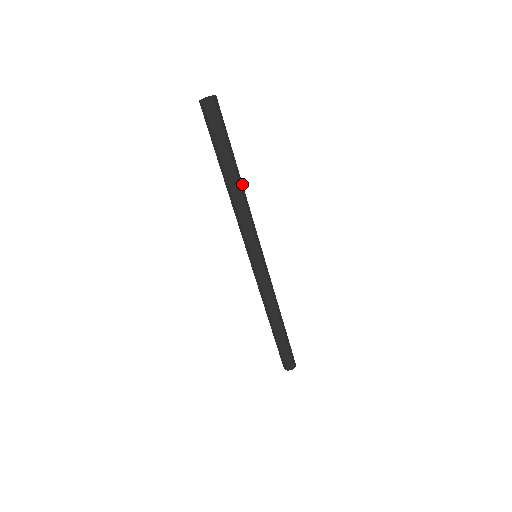
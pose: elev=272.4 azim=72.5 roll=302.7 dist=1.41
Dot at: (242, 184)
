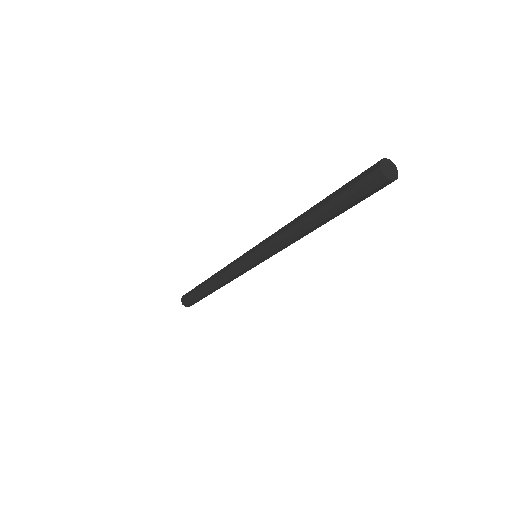
Dot at: occluded
